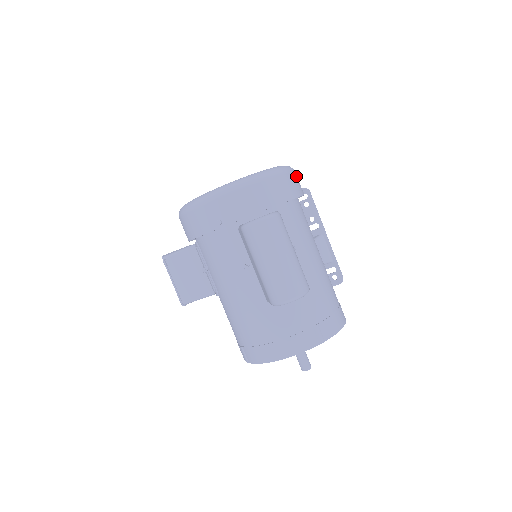
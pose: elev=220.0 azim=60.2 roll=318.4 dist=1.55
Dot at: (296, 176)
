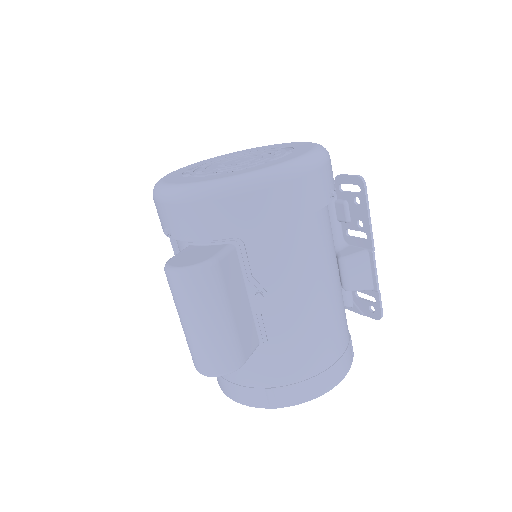
Dot at: (306, 182)
